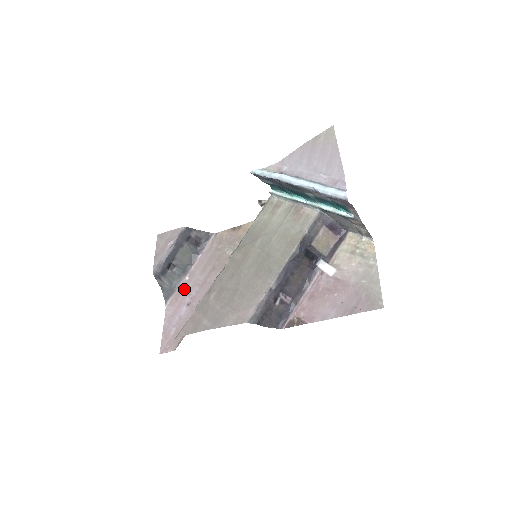
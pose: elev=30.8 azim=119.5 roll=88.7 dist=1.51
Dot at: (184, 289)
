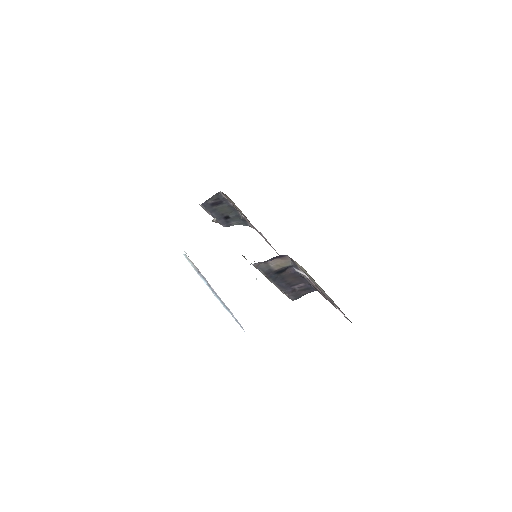
Dot at: occluded
